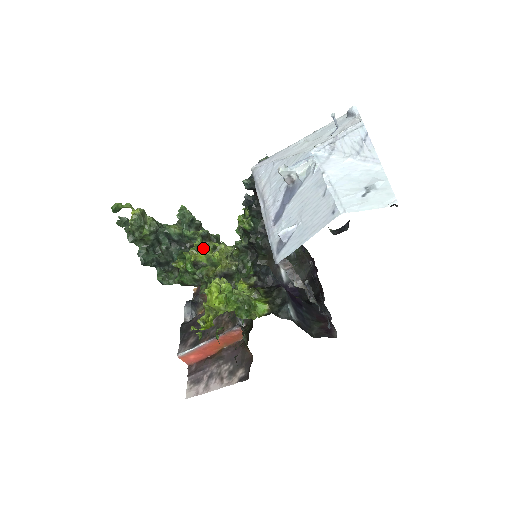
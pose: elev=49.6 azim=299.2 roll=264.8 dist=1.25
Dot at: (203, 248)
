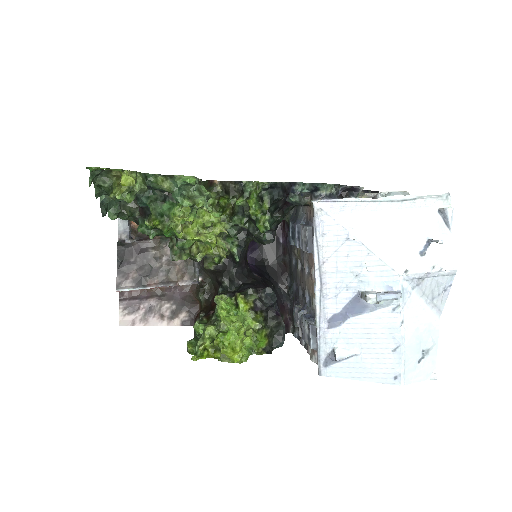
Dot at: (194, 219)
